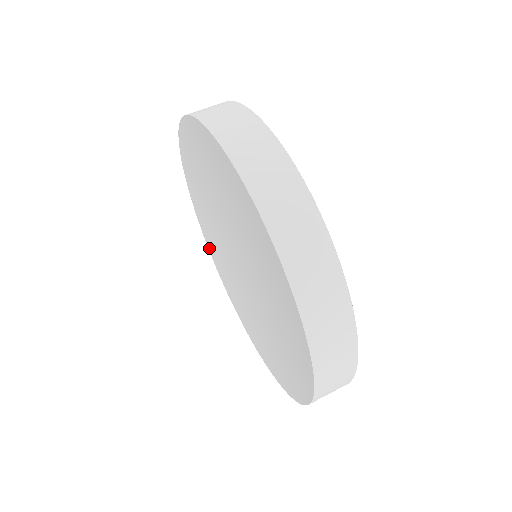
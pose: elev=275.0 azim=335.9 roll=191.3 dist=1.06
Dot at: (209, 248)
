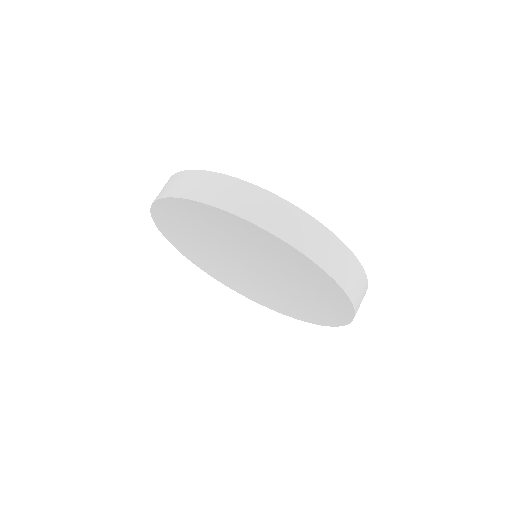
Dot at: (254, 300)
